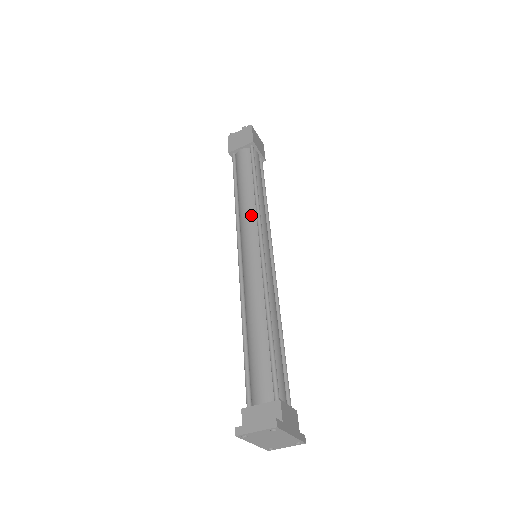
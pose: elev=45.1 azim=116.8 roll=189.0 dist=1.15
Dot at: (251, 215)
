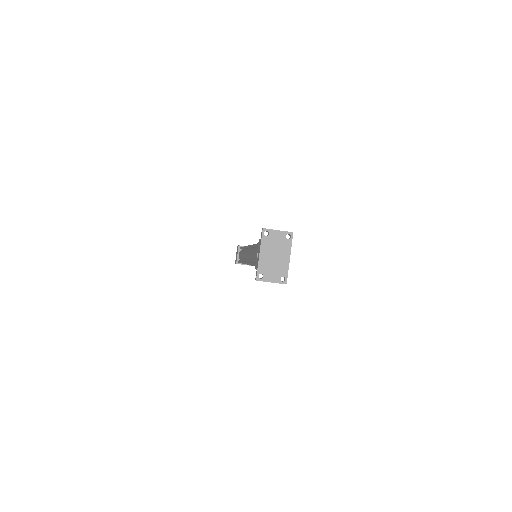
Dot at: occluded
